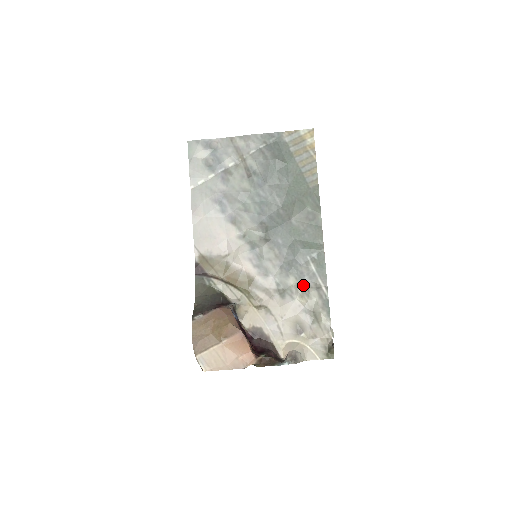
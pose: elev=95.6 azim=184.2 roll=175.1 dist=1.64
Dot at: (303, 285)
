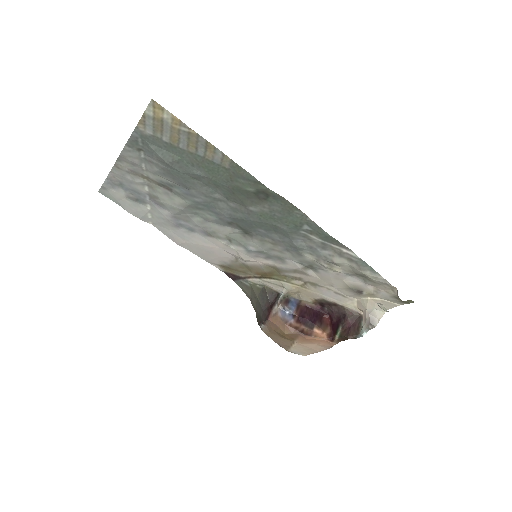
Dot at: (323, 258)
